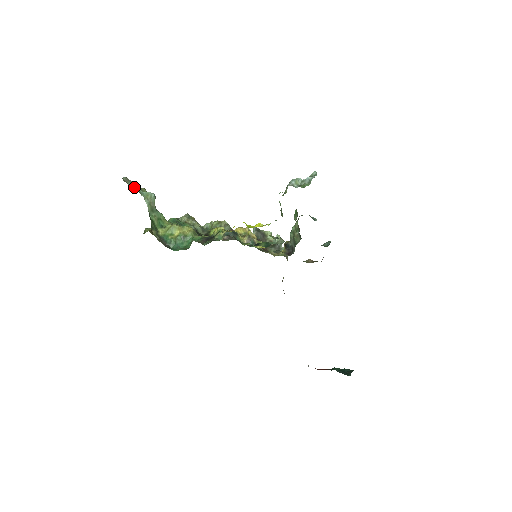
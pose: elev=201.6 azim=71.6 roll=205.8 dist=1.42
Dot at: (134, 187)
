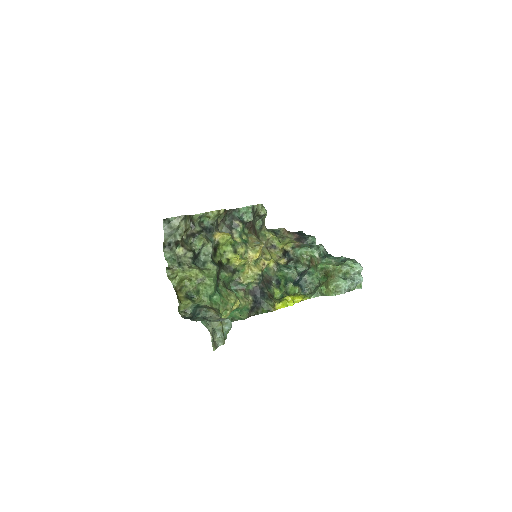
Dot at: (208, 325)
